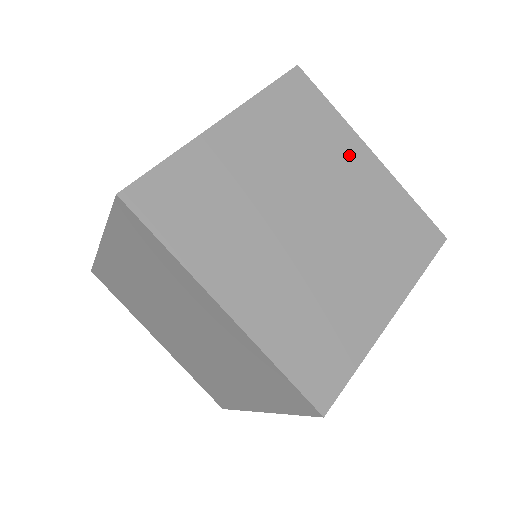
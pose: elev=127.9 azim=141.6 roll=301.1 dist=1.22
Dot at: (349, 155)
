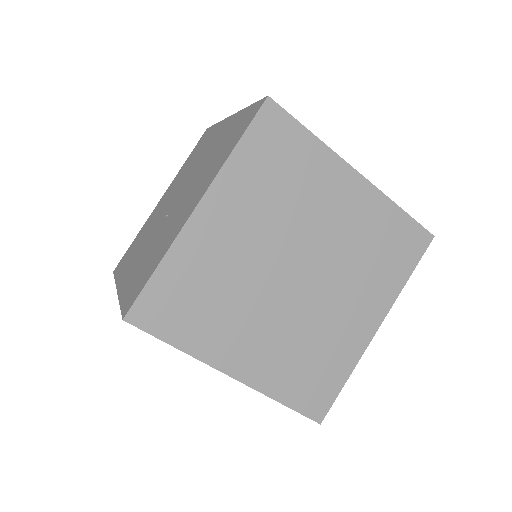
Dot at: (332, 187)
